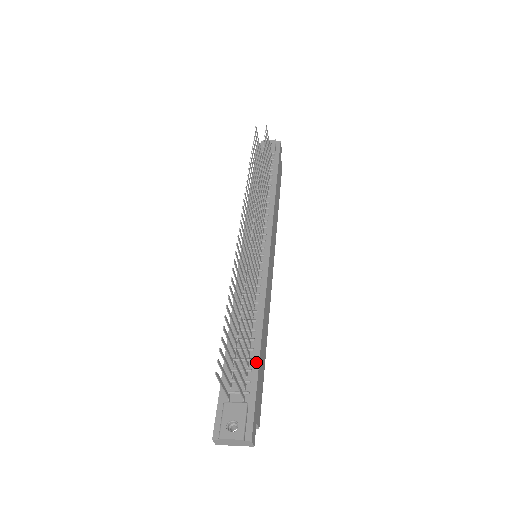
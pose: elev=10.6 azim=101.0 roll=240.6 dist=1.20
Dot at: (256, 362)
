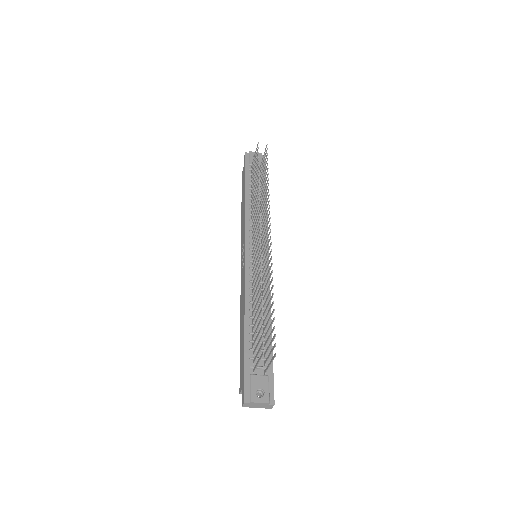
Dot at: occluded
